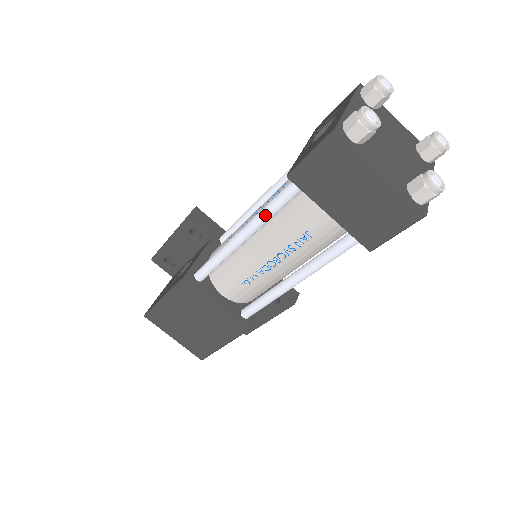
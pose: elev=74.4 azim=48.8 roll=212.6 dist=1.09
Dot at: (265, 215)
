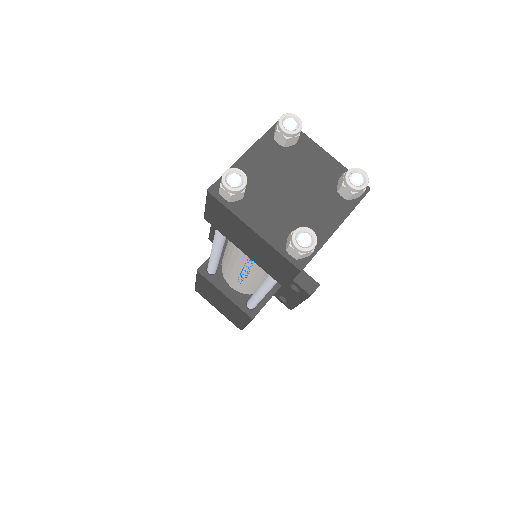
Dot at: (216, 239)
